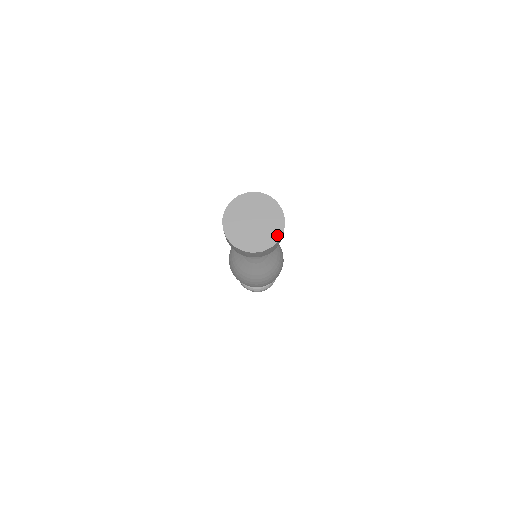
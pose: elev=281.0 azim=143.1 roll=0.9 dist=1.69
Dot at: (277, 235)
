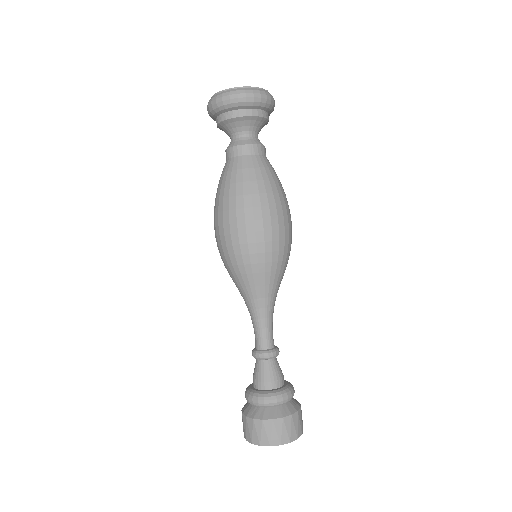
Dot at: occluded
